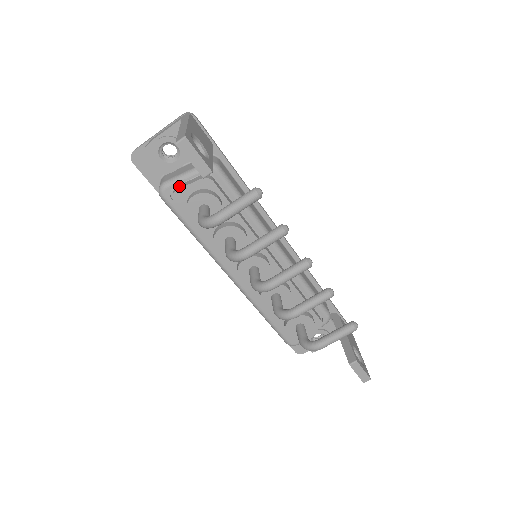
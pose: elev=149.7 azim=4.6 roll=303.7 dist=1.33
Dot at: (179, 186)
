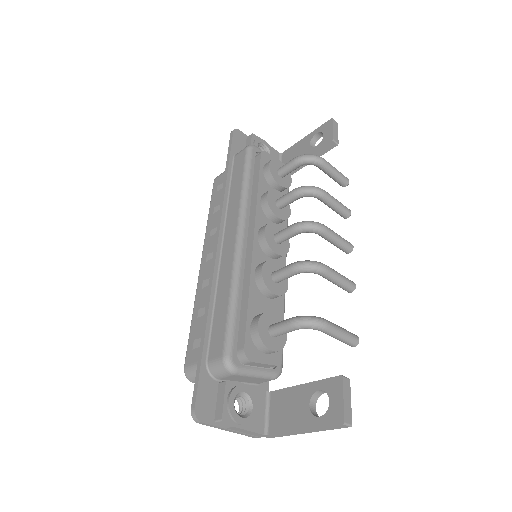
Dot at: occluded
